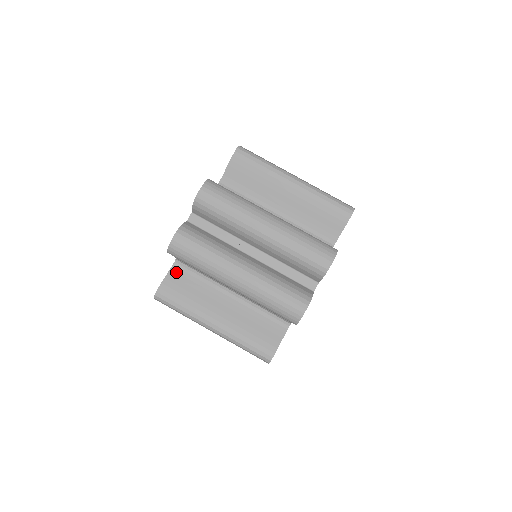
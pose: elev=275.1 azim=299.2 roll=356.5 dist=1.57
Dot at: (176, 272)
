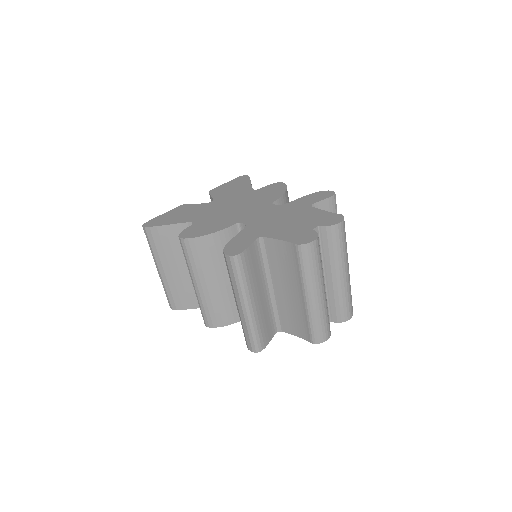
Dot at: (255, 247)
